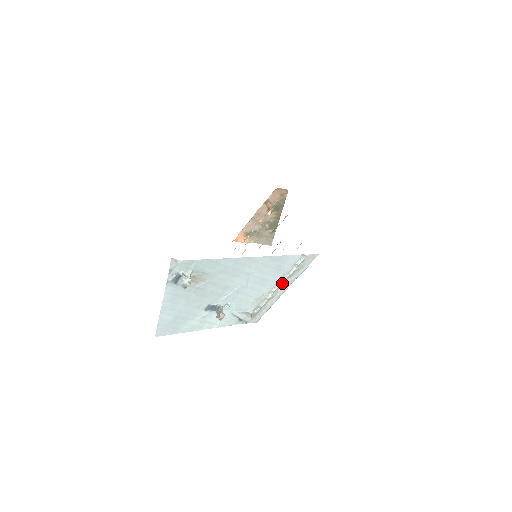
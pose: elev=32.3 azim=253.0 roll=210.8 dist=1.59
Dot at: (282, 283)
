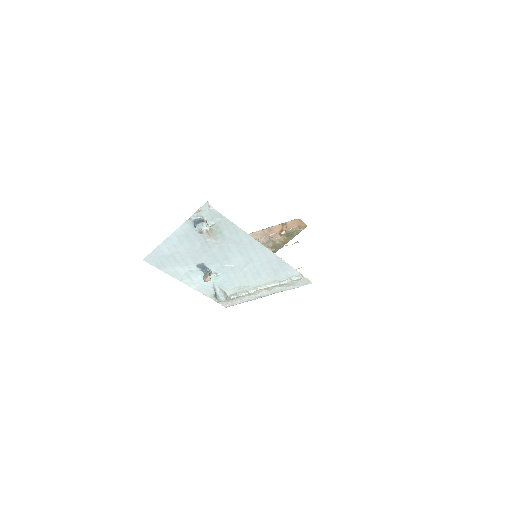
Dot at: (269, 287)
